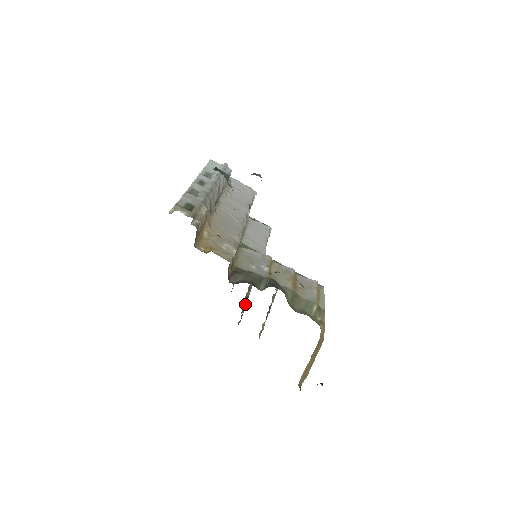
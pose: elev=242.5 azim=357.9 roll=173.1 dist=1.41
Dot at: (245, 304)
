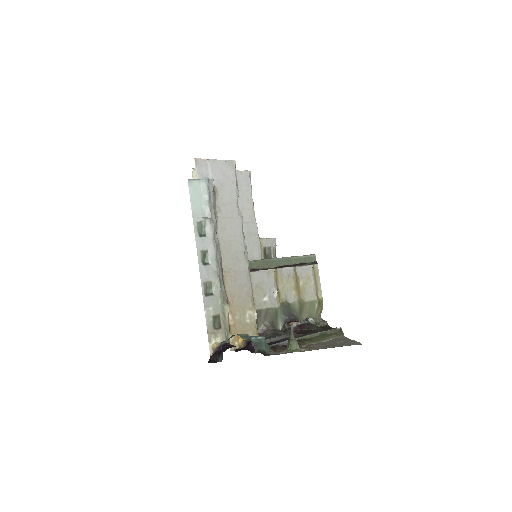
Dot at: occluded
